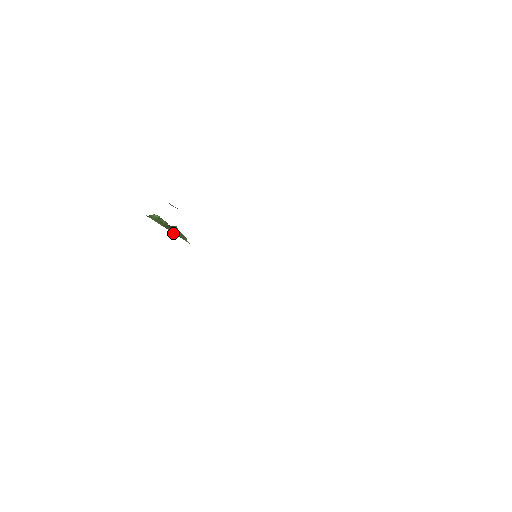
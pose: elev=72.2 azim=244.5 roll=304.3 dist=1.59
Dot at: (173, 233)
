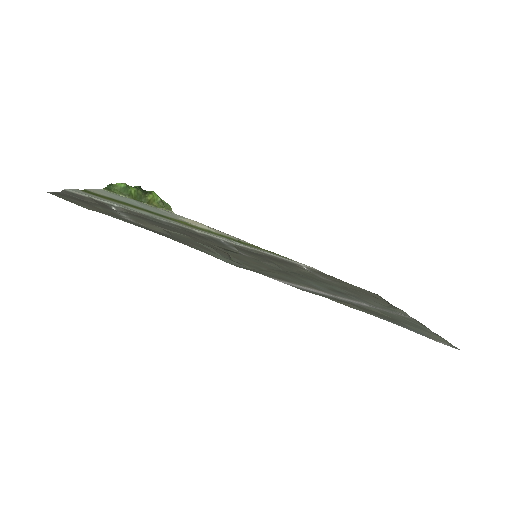
Dot at: (149, 205)
